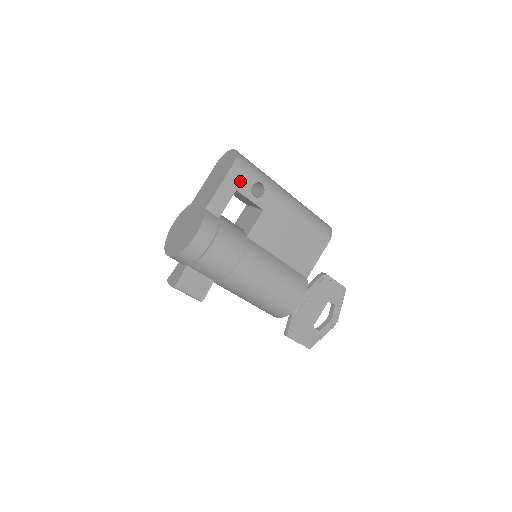
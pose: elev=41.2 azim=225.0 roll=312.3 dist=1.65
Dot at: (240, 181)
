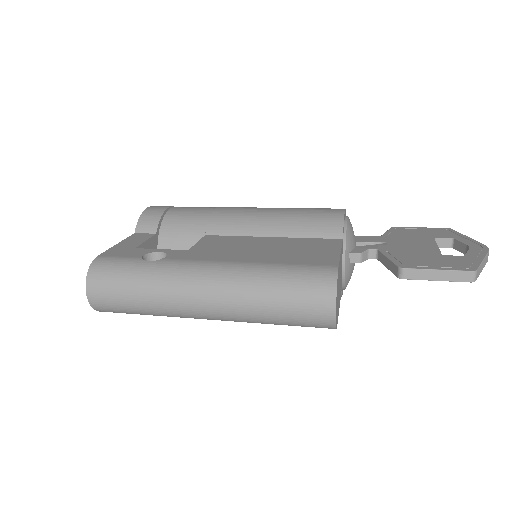
Dot at: occluded
